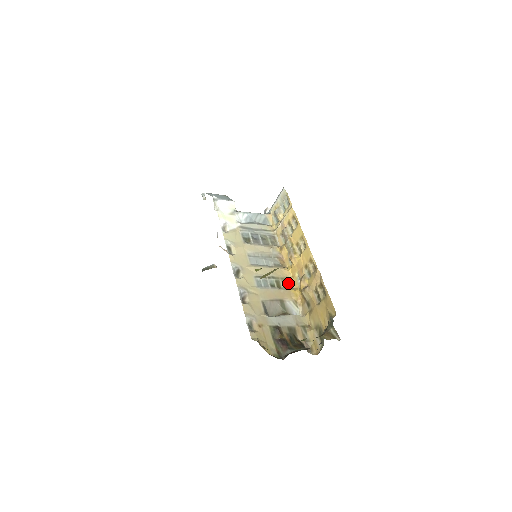
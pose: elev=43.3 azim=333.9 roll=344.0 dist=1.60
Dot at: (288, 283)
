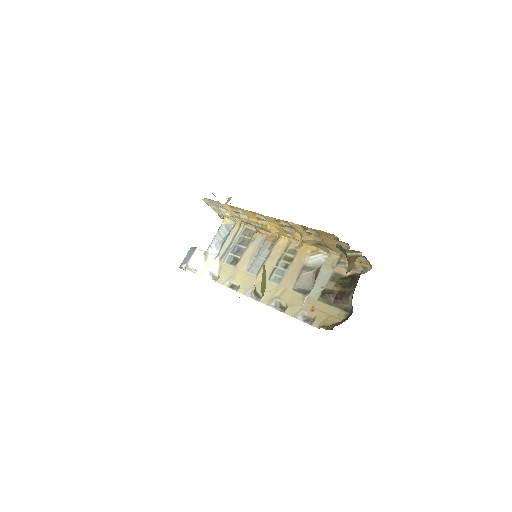
Dot at: (292, 247)
